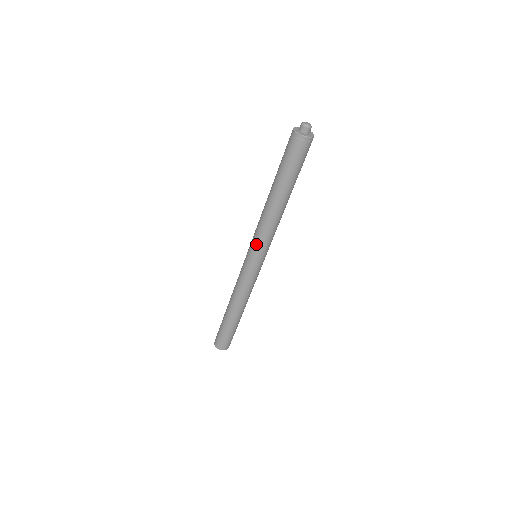
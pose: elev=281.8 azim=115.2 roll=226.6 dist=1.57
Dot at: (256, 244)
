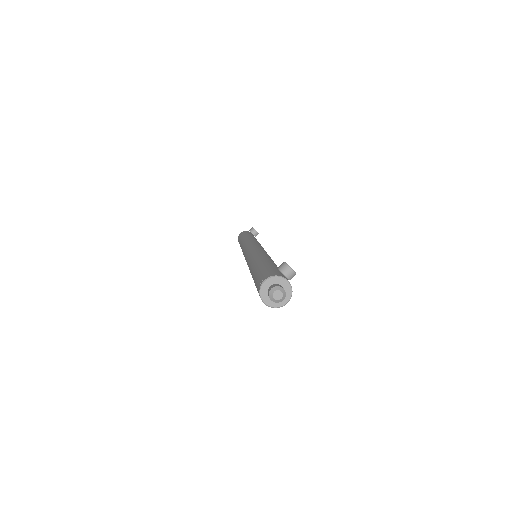
Dot at: occluded
